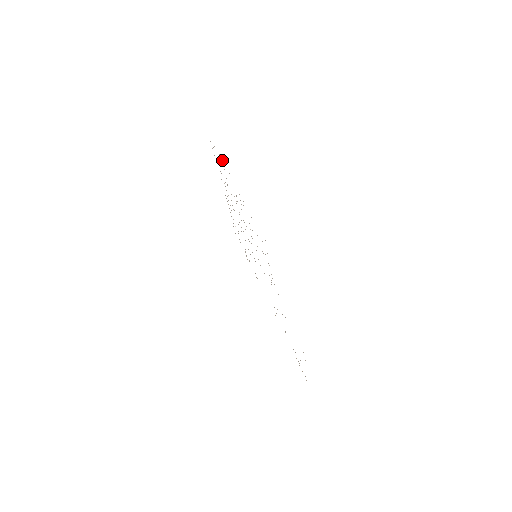
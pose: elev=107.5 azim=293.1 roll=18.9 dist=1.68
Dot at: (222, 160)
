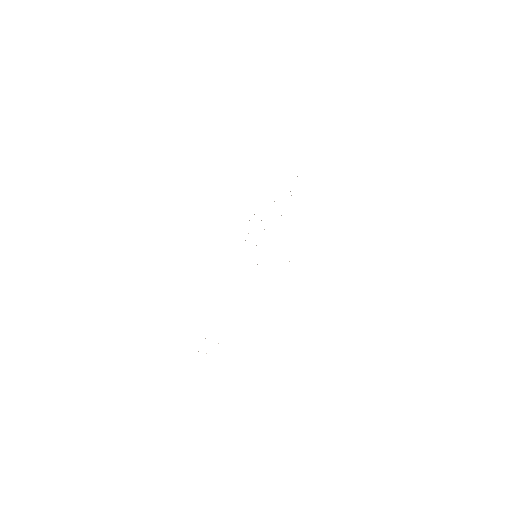
Dot at: occluded
